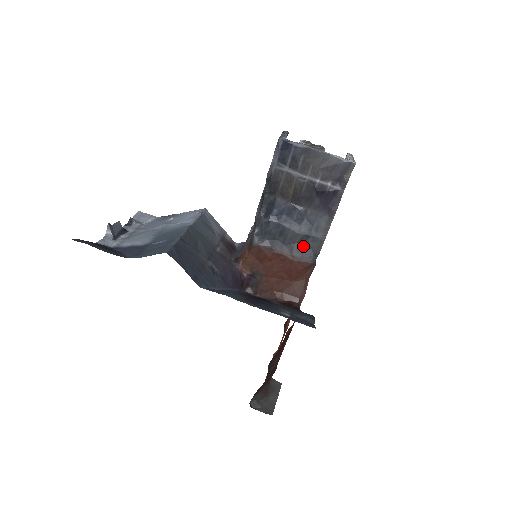
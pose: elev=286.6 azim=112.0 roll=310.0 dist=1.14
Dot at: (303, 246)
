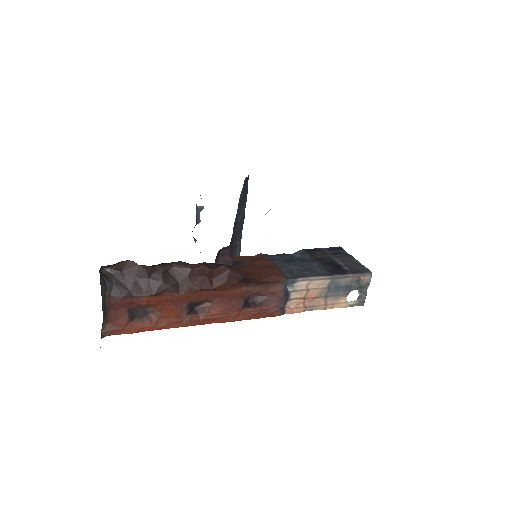
Dot at: (292, 272)
